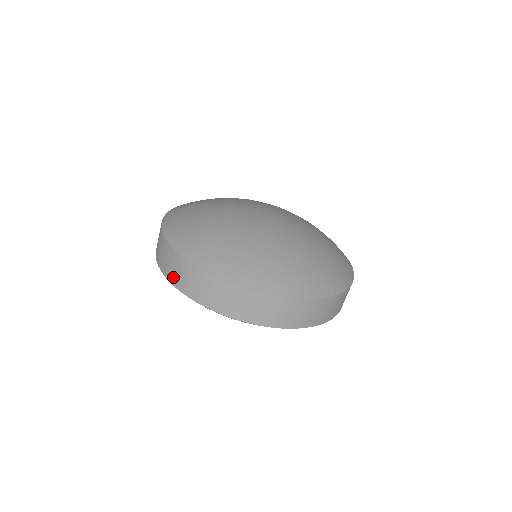
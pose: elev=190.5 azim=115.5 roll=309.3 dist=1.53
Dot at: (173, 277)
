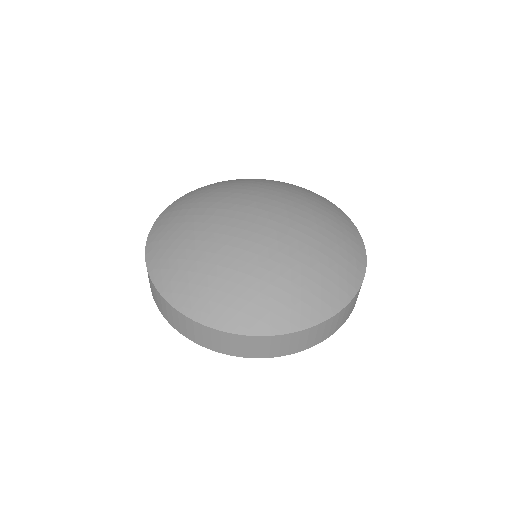
Dot at: (259, 354)
